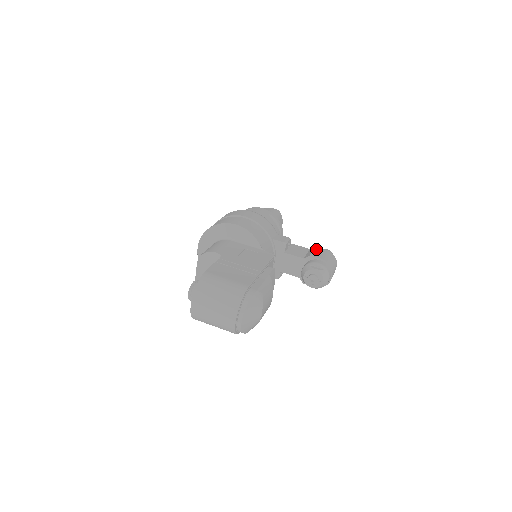
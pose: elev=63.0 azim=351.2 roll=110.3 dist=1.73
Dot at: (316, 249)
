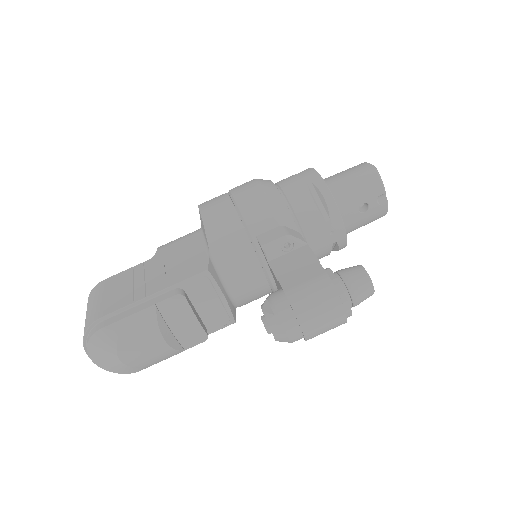
Dot at: (309, 267)
